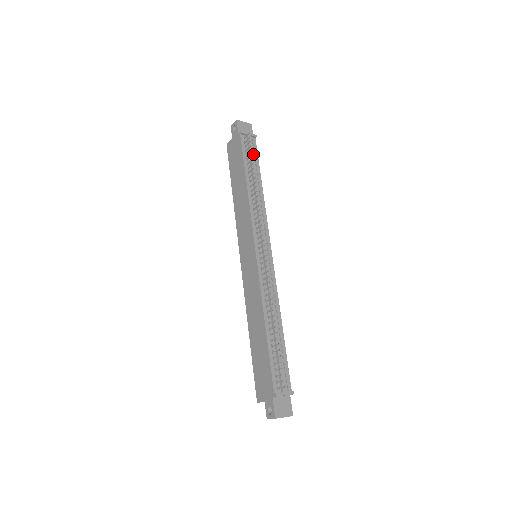
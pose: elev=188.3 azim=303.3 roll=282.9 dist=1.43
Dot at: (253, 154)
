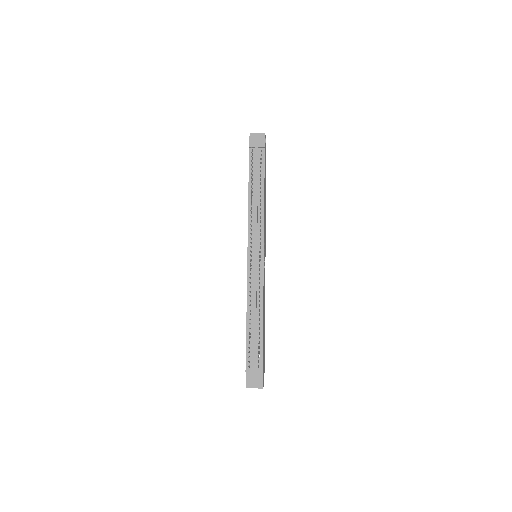
Dot at: (260, 164)
